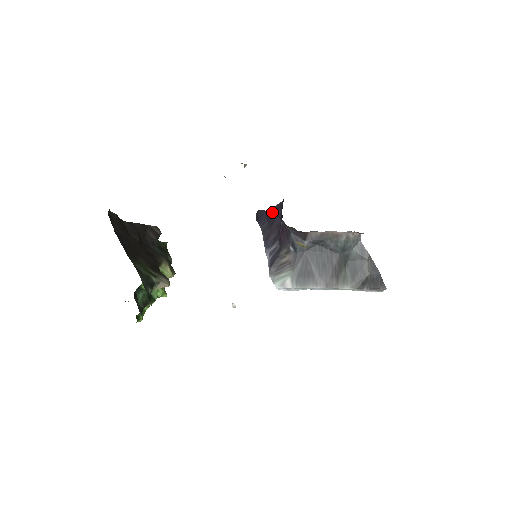
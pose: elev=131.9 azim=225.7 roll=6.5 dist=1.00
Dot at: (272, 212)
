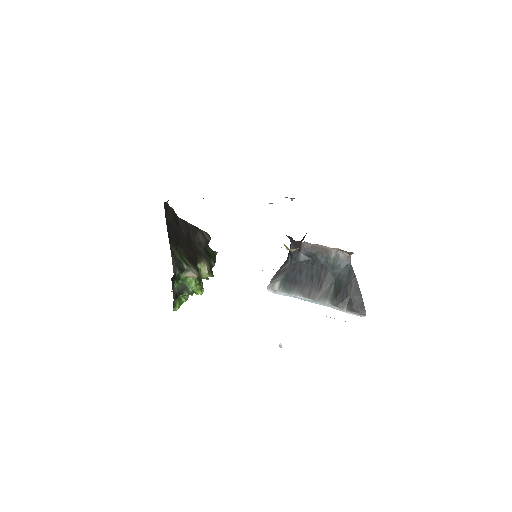
Dot at: occluded
